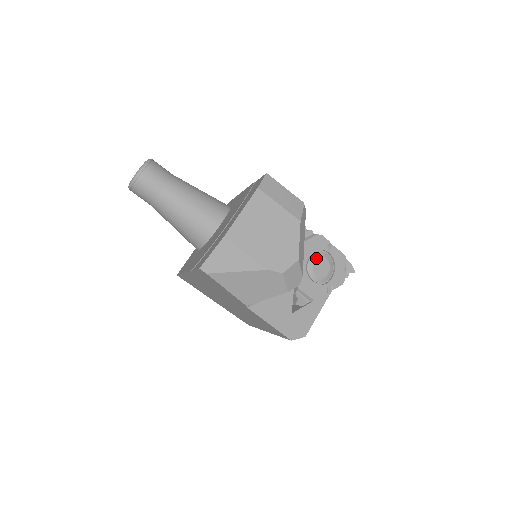
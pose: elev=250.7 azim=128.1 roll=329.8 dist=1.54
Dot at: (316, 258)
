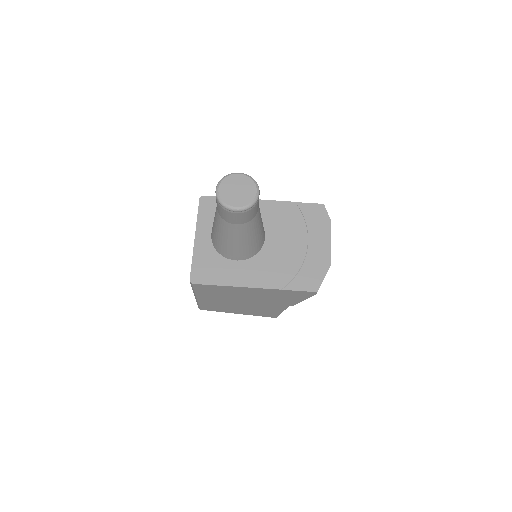
Dot at: occluded
